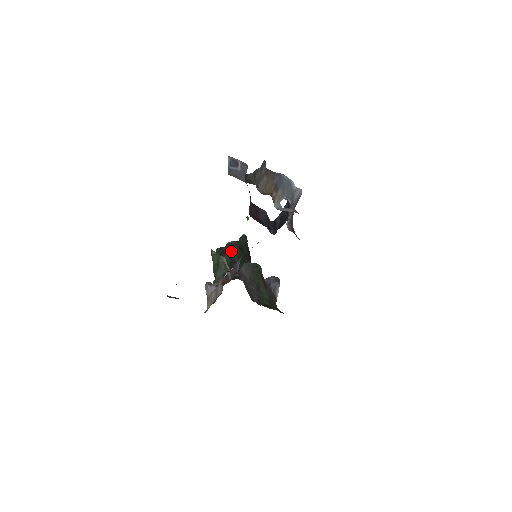
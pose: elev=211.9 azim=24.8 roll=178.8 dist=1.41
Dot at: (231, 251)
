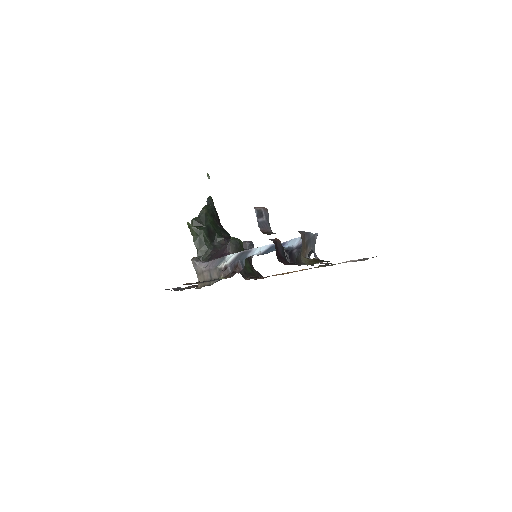
Dot at: (206, 221)
